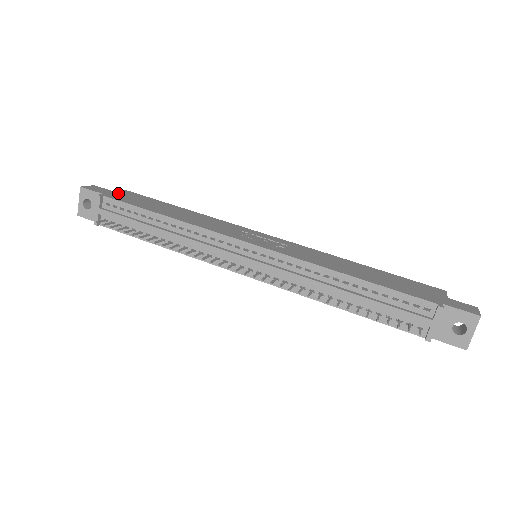
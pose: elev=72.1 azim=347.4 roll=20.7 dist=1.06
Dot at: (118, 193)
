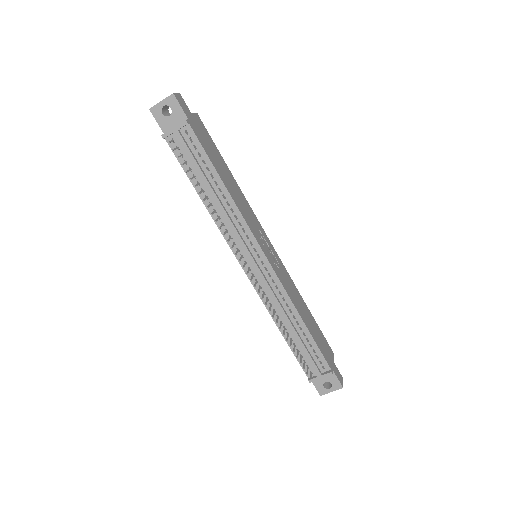
Dot at: (195, 121)
